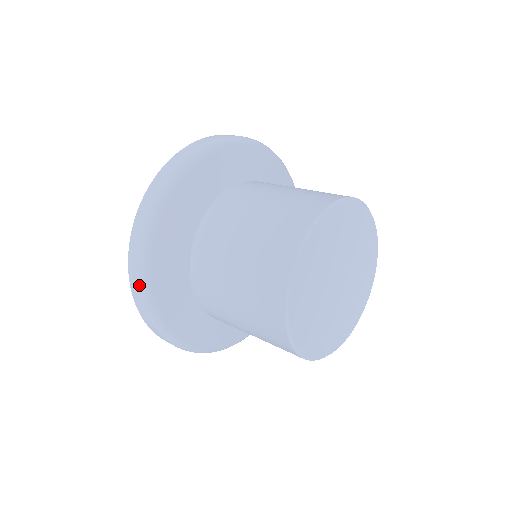
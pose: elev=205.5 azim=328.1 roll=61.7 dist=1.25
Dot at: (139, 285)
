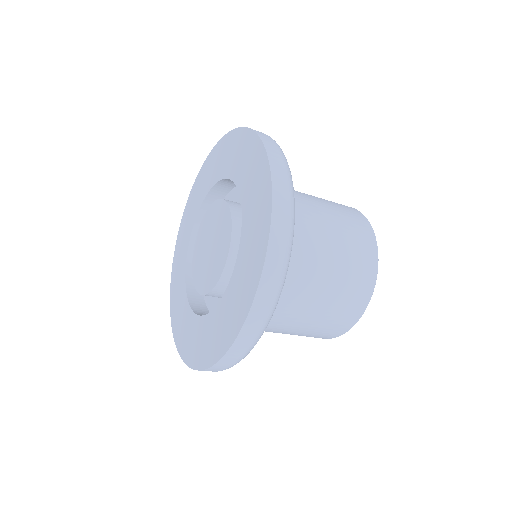
Dot at: (288, 233)
